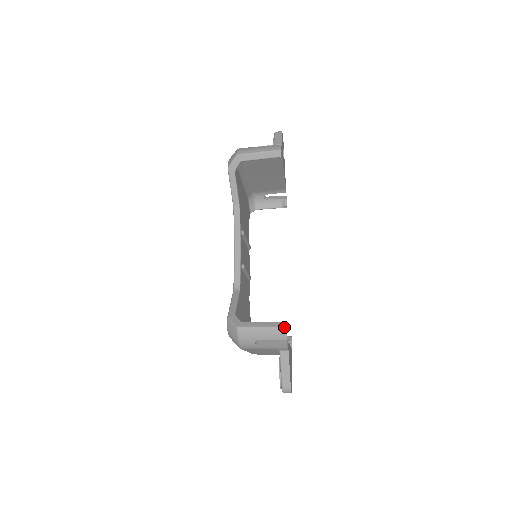
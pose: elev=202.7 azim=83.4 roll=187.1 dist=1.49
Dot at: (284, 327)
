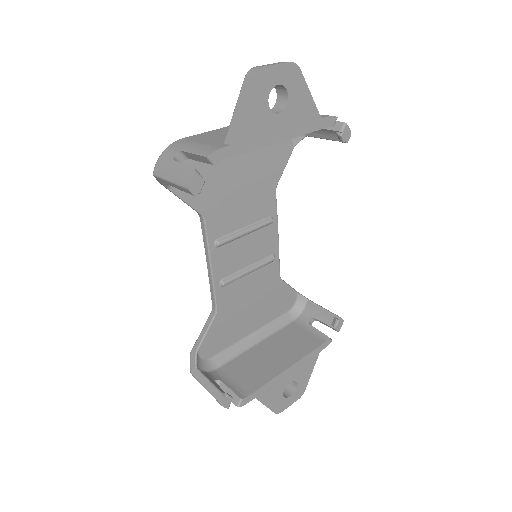
Dot at: (219, 403)
